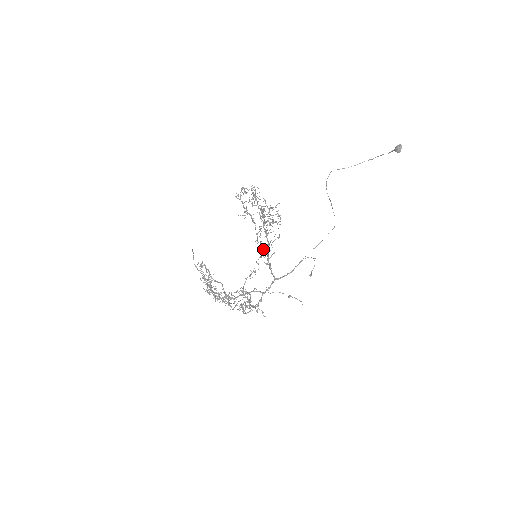
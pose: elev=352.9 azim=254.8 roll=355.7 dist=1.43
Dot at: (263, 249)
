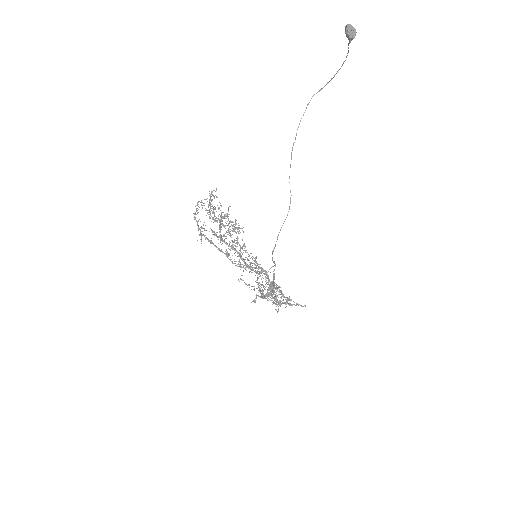
Dot at: (235, 263)
